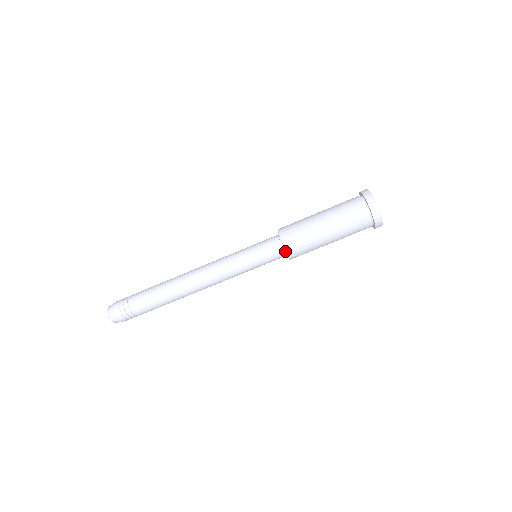
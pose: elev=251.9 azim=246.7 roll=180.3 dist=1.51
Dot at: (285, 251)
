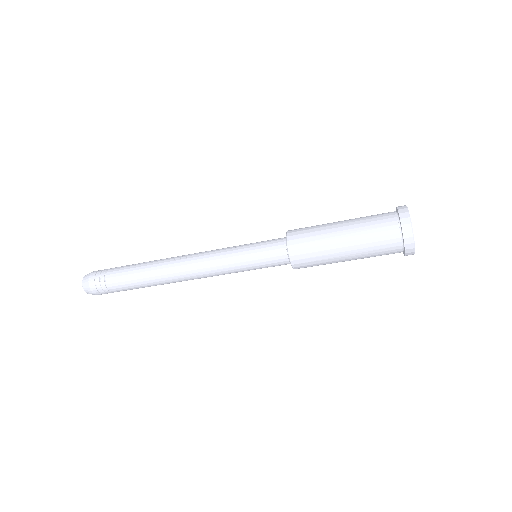
Dot at: occluded
